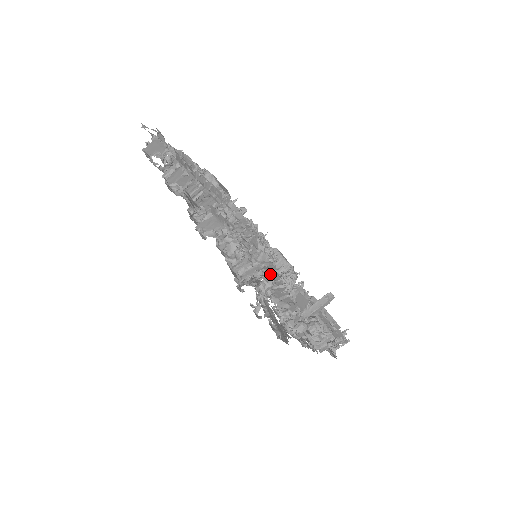
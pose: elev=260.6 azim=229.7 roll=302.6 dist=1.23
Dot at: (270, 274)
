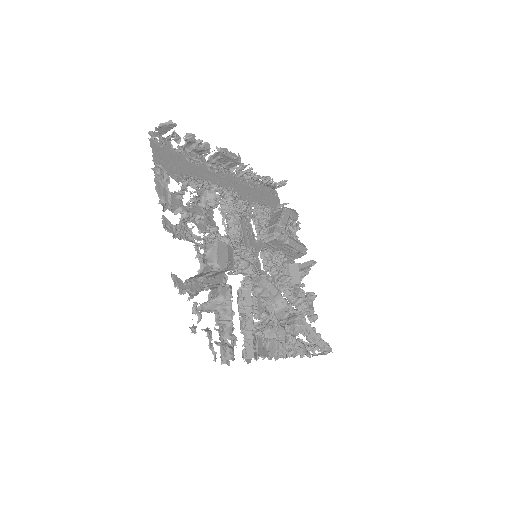
Dot at: (309, 334)
